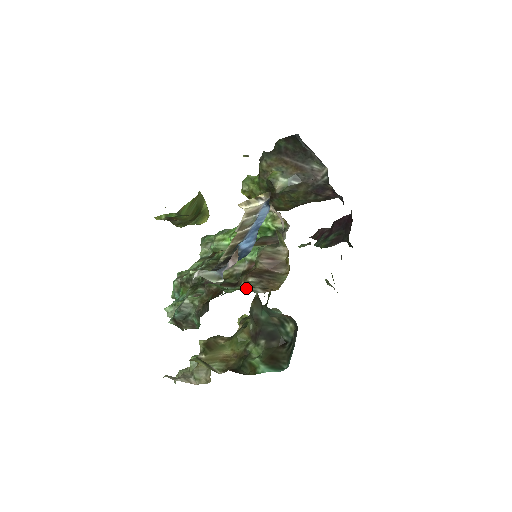
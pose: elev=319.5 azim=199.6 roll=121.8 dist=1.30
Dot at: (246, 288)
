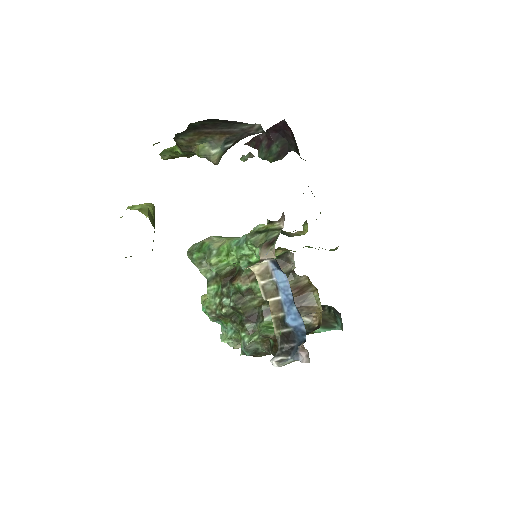
Dot at: occluded
